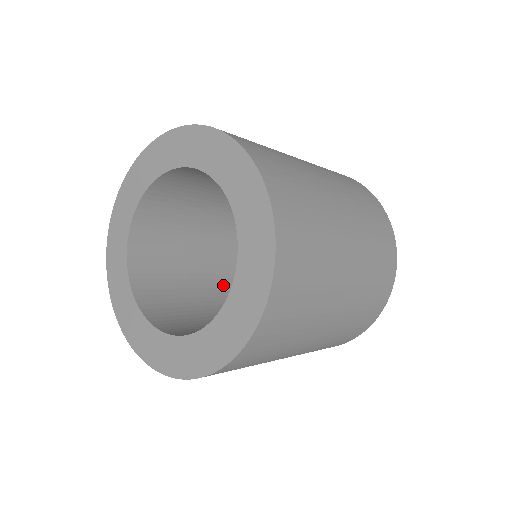
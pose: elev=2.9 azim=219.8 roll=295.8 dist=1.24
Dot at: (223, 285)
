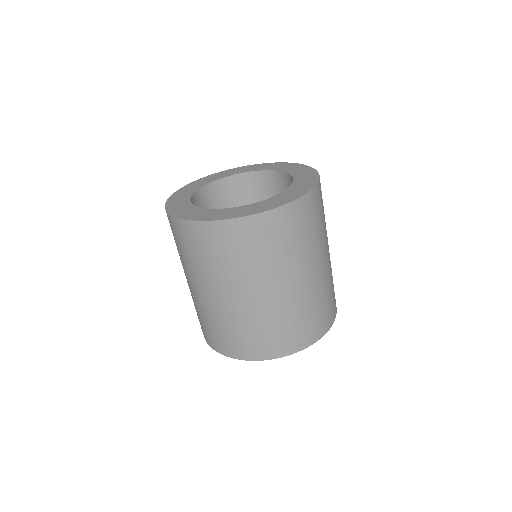
Dot at: occluded
